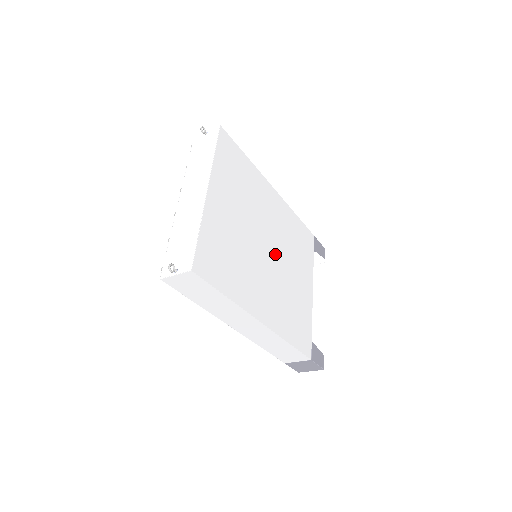
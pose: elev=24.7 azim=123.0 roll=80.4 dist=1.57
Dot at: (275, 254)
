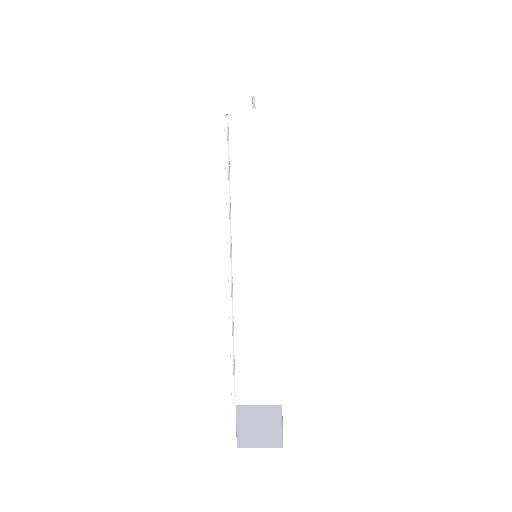
Dot at: occluded
